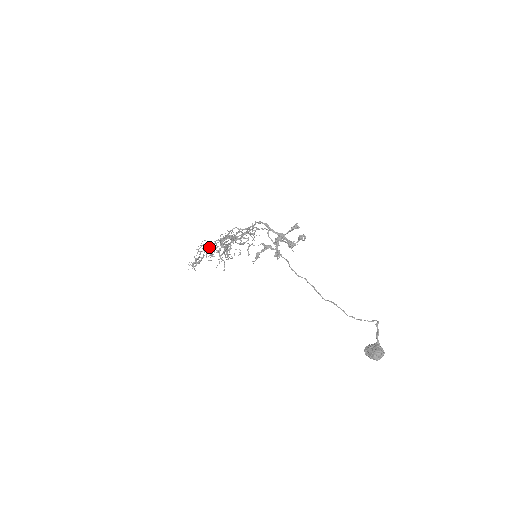
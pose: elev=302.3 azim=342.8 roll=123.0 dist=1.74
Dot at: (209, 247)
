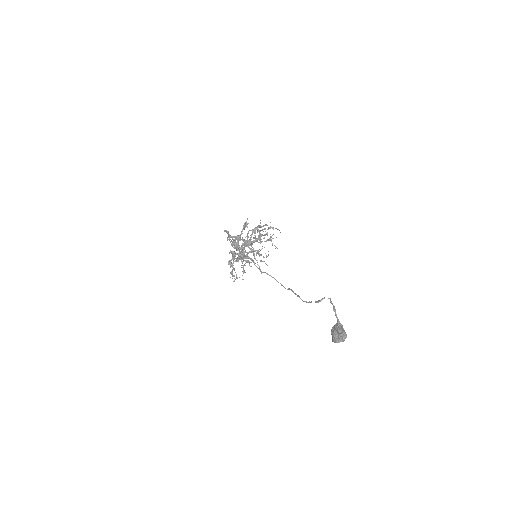
Dot at: occluded
